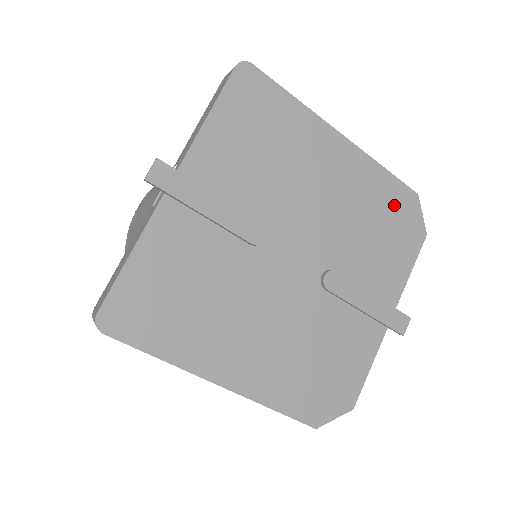
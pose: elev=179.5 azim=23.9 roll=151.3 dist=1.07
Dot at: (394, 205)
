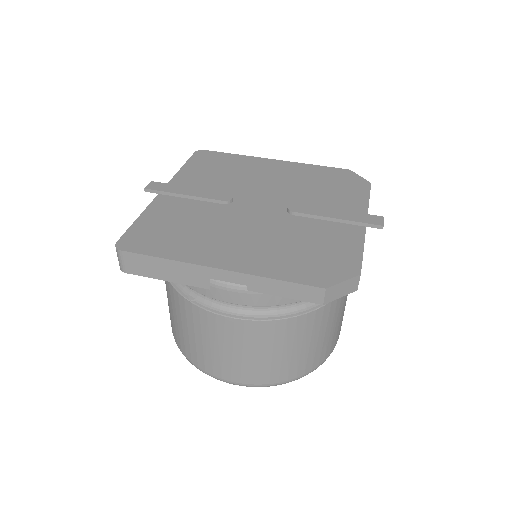
Dot at: (332, 176)
